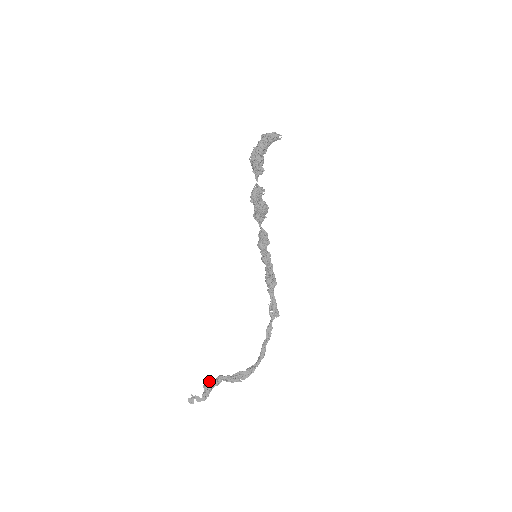
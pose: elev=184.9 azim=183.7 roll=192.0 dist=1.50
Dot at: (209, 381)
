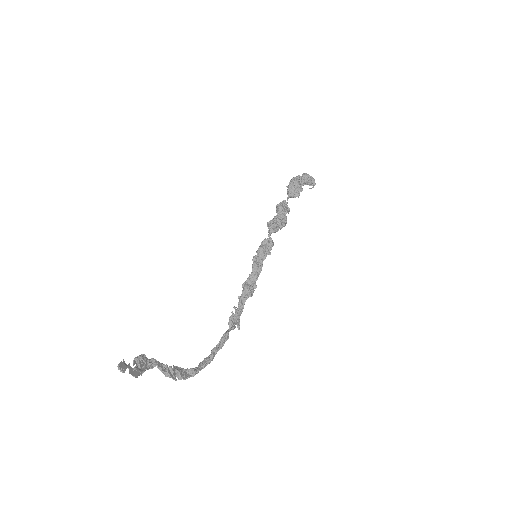
Dot at: occluded
